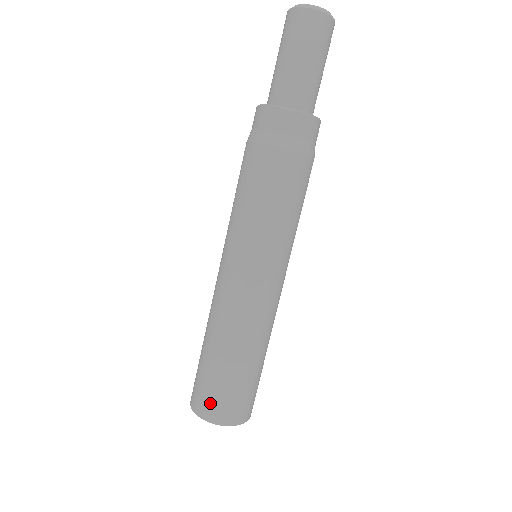
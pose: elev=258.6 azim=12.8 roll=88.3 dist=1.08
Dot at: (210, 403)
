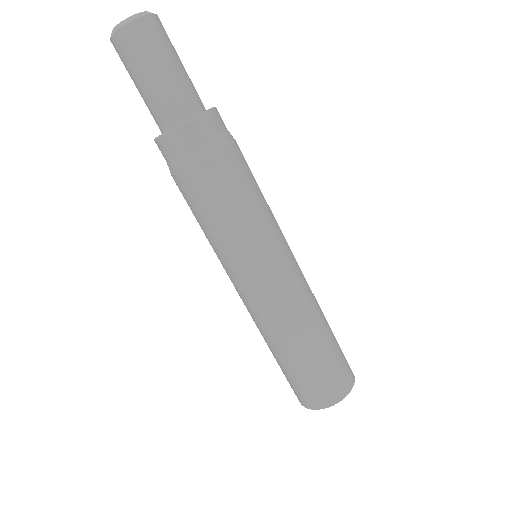
Dot at: (303, 395)
